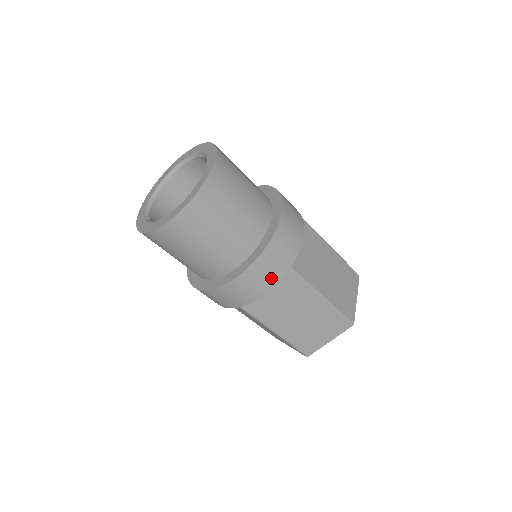
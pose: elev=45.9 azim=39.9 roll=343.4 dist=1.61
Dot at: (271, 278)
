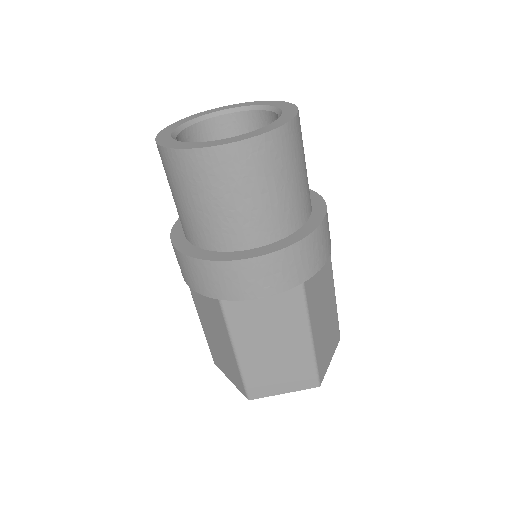
Dot at: (279, 282)
